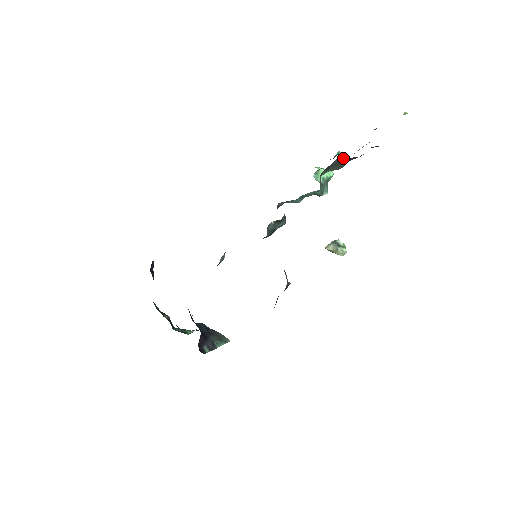
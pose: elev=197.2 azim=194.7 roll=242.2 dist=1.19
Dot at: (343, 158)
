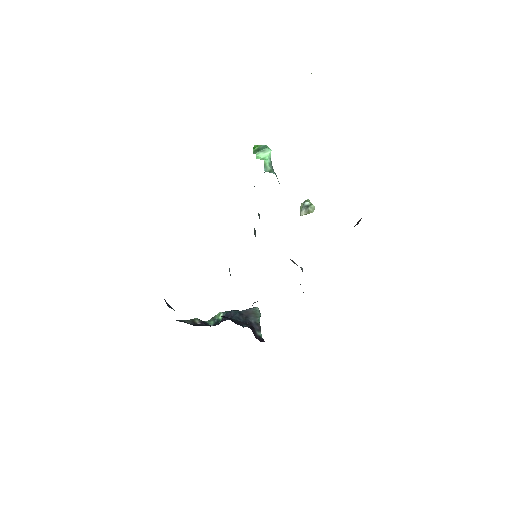
Dot at: occluded
